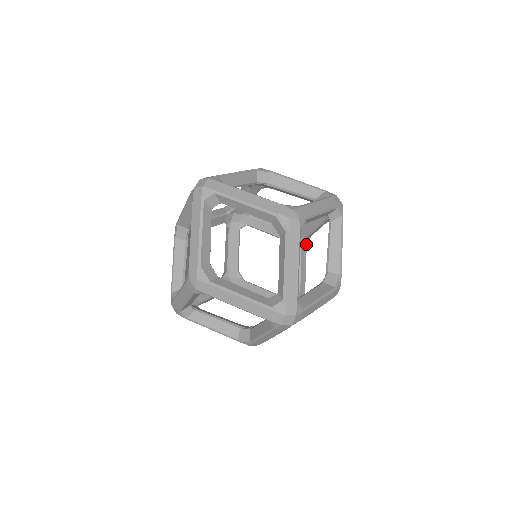
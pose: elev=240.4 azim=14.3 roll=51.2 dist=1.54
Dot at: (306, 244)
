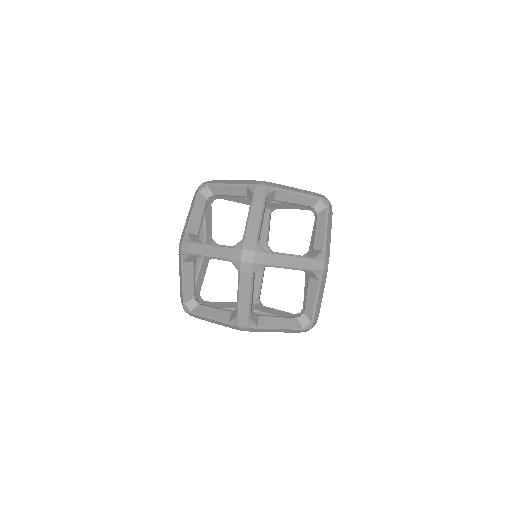
Dot at: occluded
